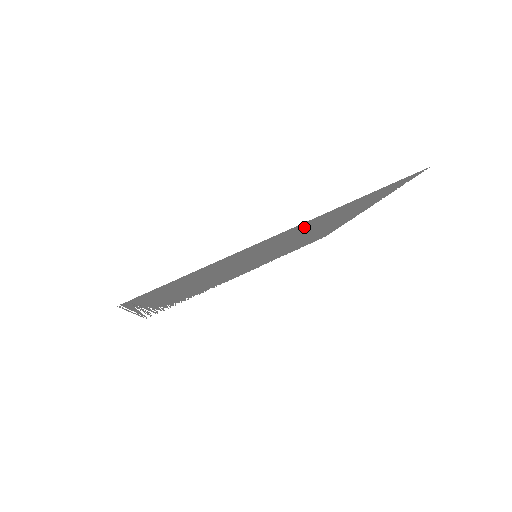
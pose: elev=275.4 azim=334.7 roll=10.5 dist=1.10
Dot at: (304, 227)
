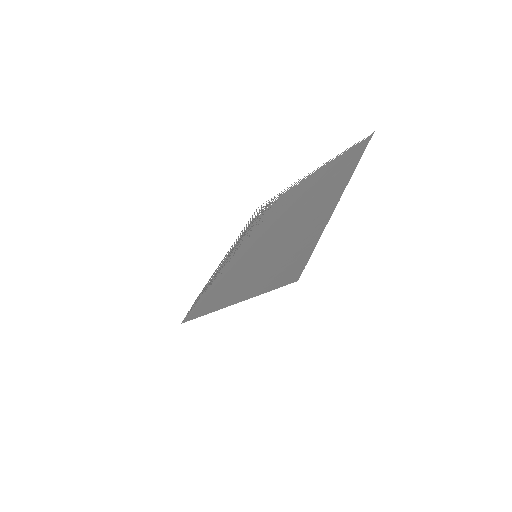
Dot at: (253, 279)
